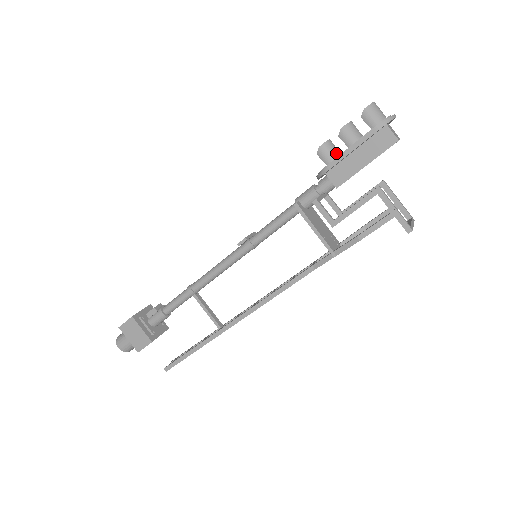
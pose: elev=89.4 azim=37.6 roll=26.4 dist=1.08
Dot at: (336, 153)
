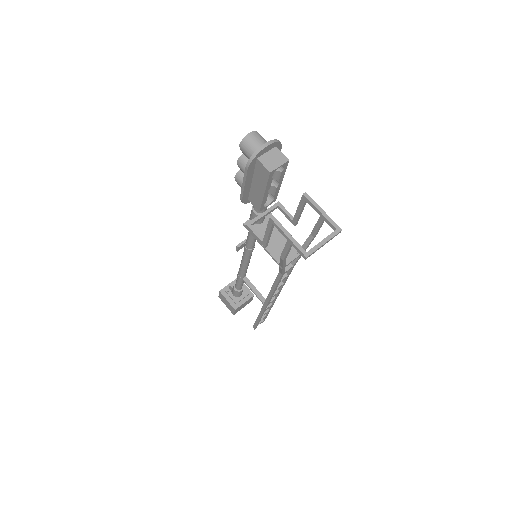
Dot at: occluded
